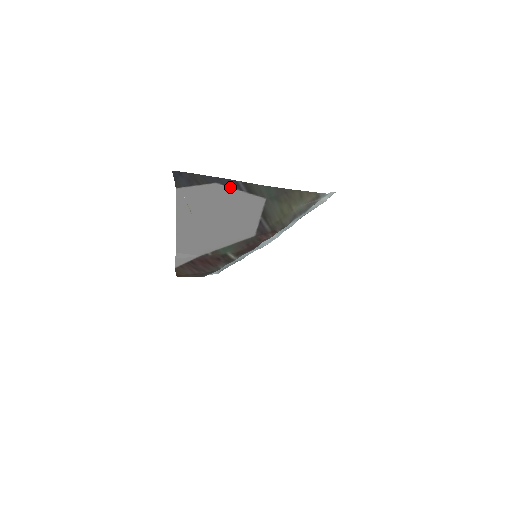
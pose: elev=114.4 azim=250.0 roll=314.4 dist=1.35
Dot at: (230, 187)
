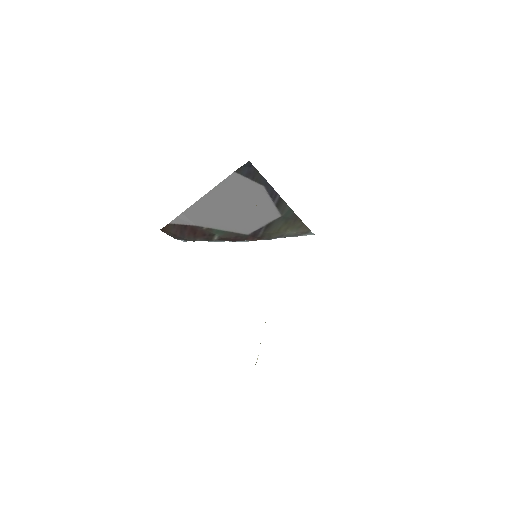
Dot at: (269, 194)
